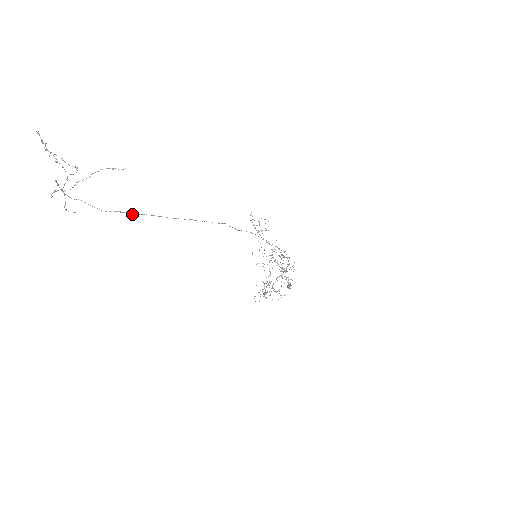
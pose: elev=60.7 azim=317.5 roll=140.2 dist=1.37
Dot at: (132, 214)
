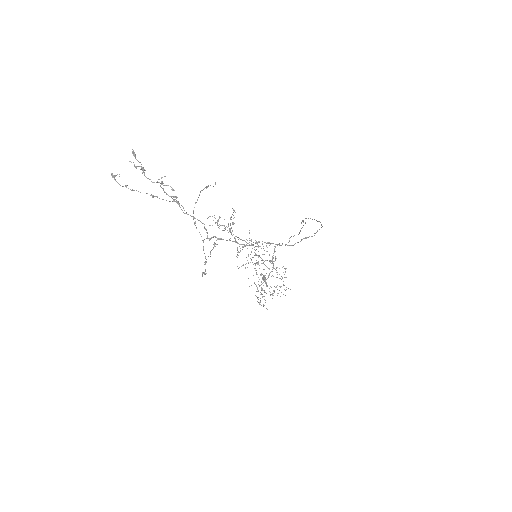
Dot at: (312, 236)
